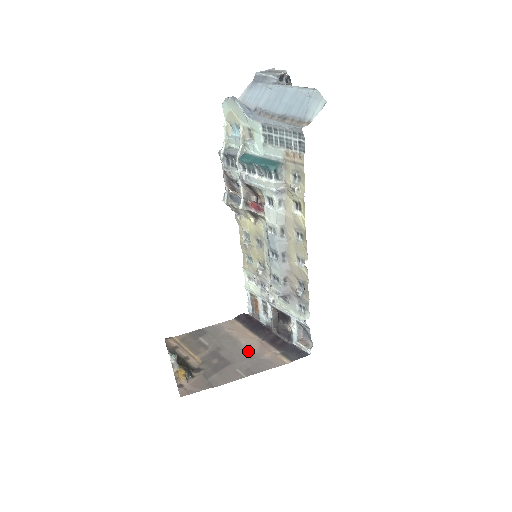
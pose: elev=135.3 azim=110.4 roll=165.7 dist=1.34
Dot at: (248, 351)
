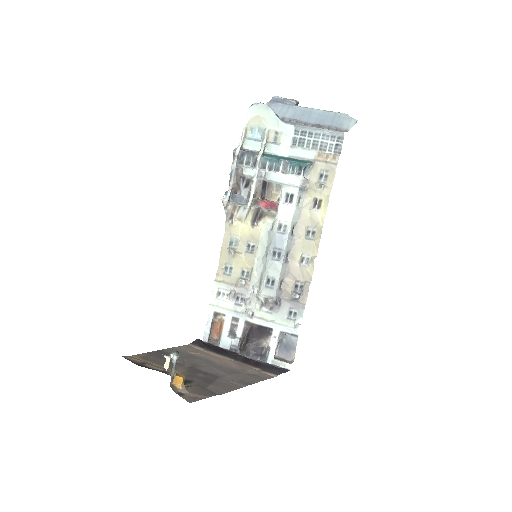
Dot at: (228, 368)
